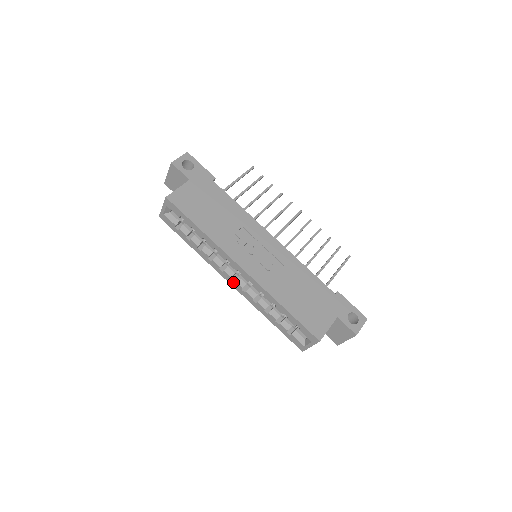
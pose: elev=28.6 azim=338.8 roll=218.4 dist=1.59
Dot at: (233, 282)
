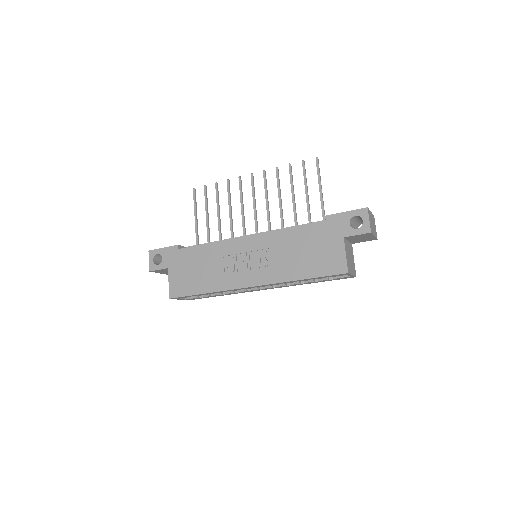
Dot at: (264, 289)
